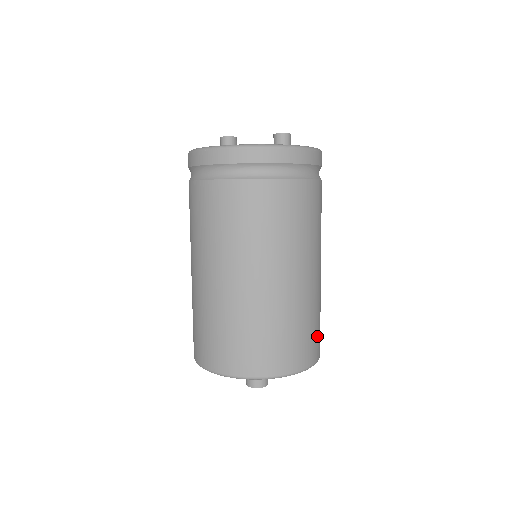
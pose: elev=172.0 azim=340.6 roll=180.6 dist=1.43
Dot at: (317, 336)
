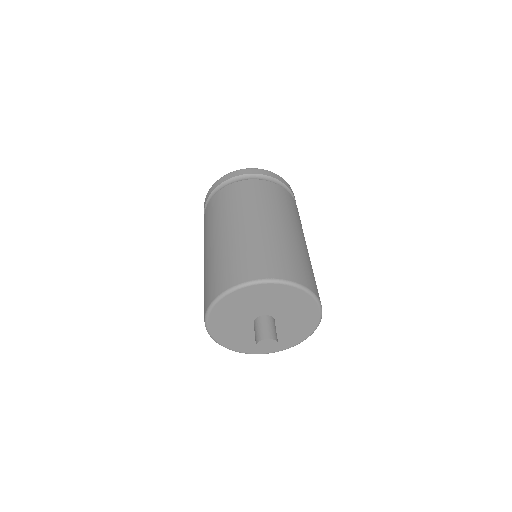
Dot at: (276, 262)
